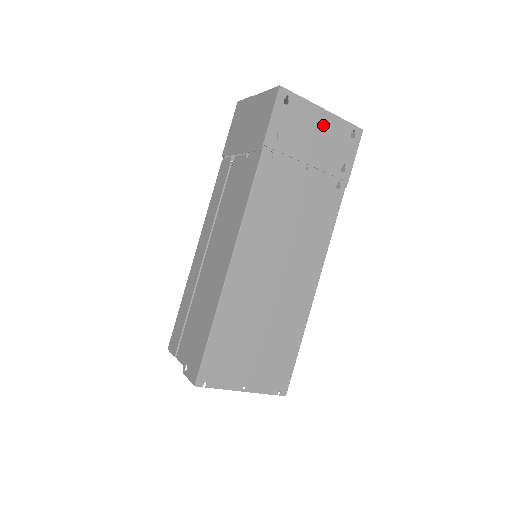
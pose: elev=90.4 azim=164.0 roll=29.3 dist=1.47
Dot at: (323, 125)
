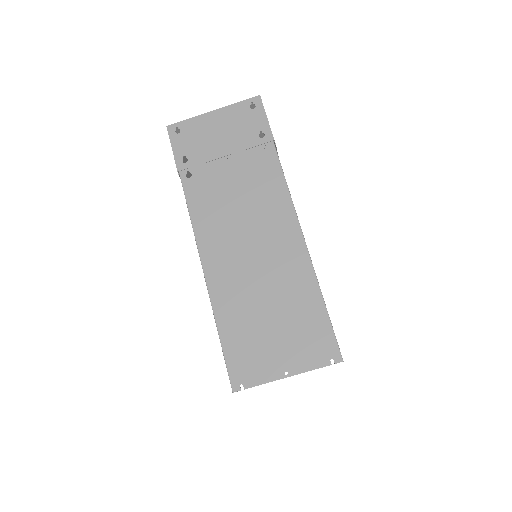
Dot at: (220, 121)
